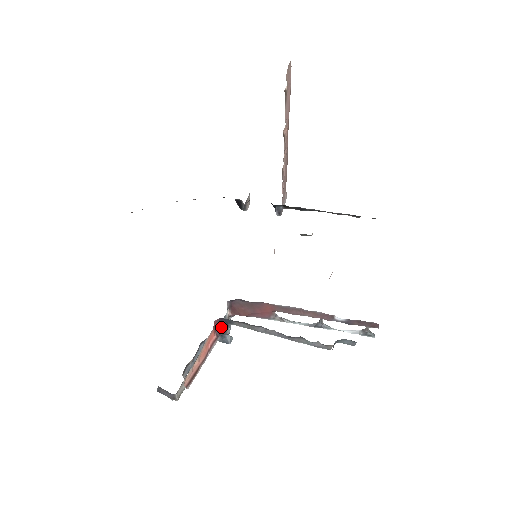
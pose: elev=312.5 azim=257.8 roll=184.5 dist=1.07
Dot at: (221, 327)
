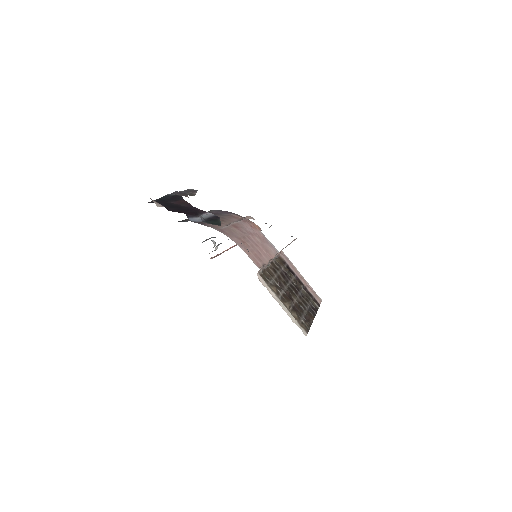
Dot at: occluded
